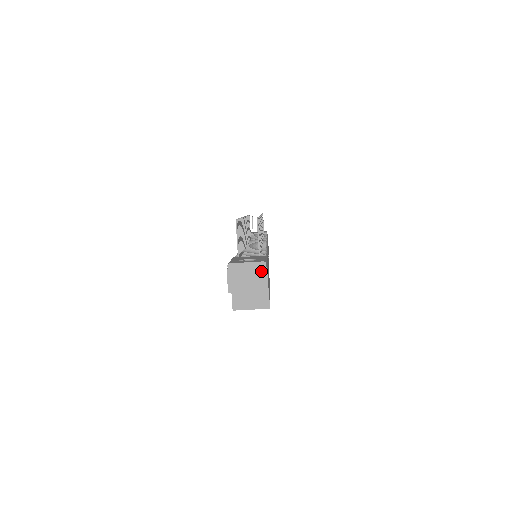
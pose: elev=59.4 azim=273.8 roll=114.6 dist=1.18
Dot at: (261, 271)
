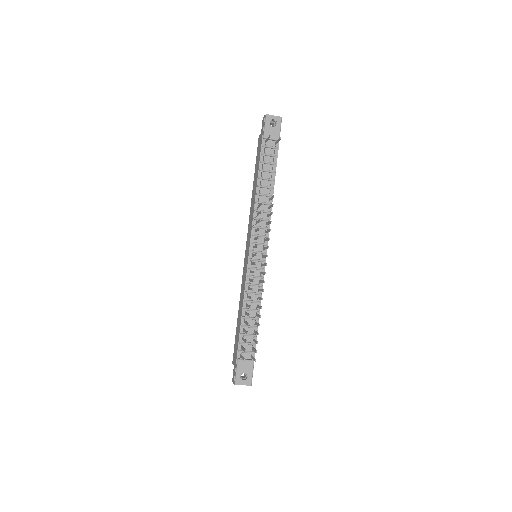
Dot at: (249, 385)
